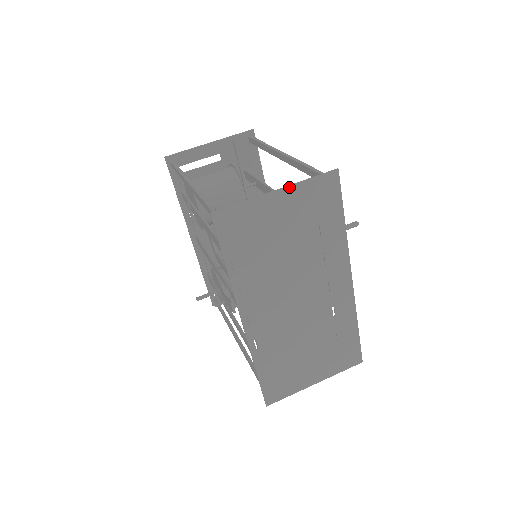
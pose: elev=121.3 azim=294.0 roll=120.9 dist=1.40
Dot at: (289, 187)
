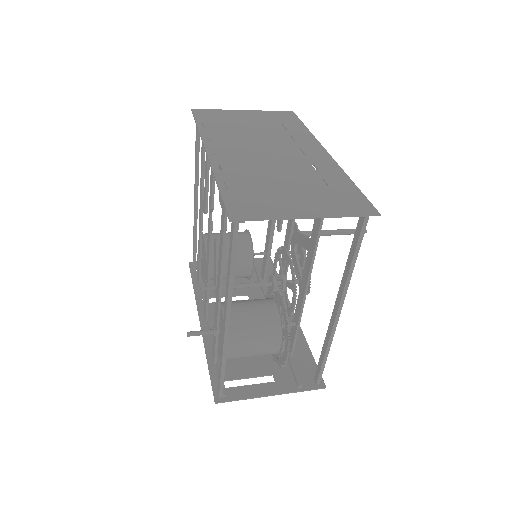
Dot at: (254, 111)
